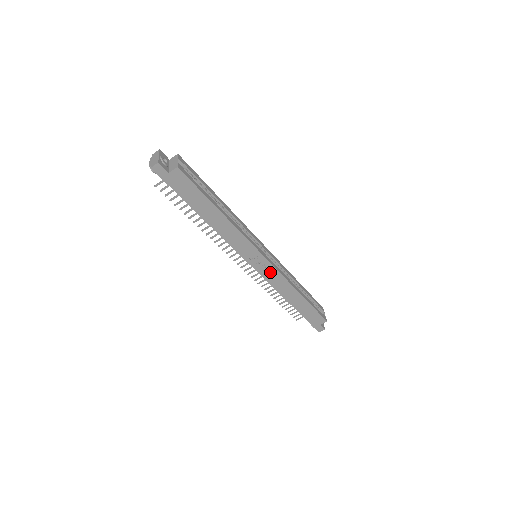
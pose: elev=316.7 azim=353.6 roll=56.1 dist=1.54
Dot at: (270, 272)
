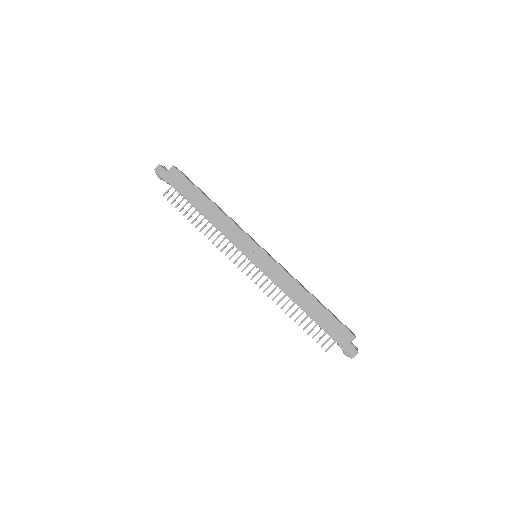
Dot at: (270, 266)
